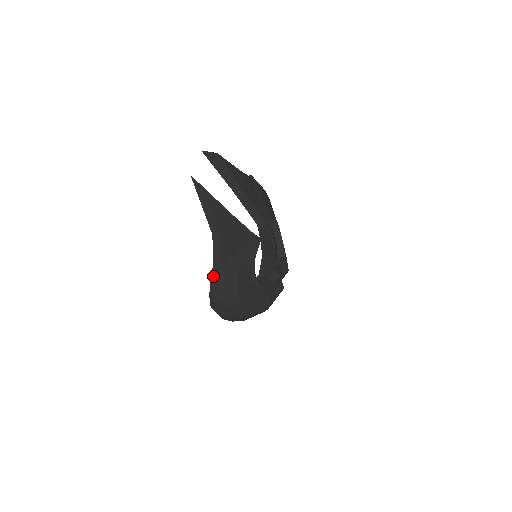
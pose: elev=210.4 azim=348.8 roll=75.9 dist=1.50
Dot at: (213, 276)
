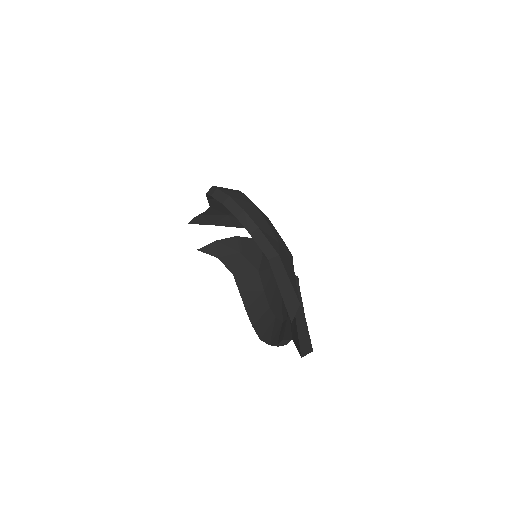
Dot at: (281, 344)
